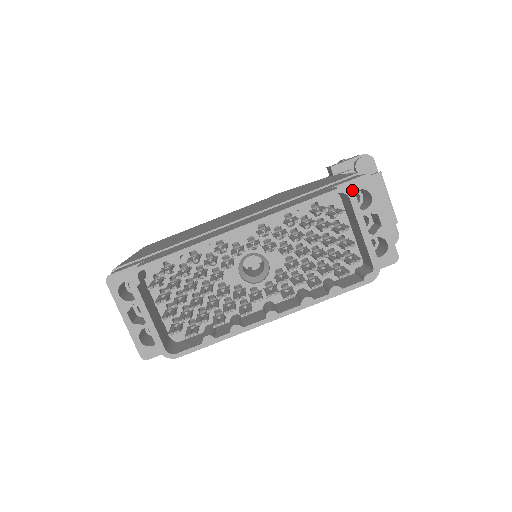
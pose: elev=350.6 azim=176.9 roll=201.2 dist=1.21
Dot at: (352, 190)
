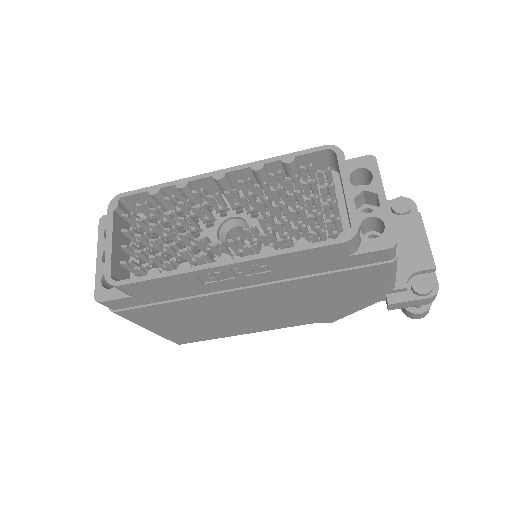
Dot at: (352, 168)
